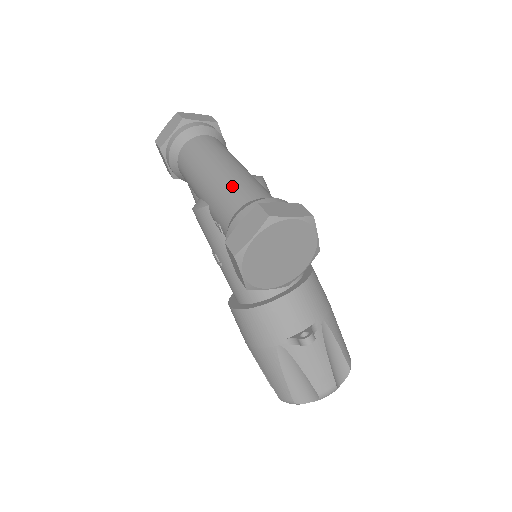
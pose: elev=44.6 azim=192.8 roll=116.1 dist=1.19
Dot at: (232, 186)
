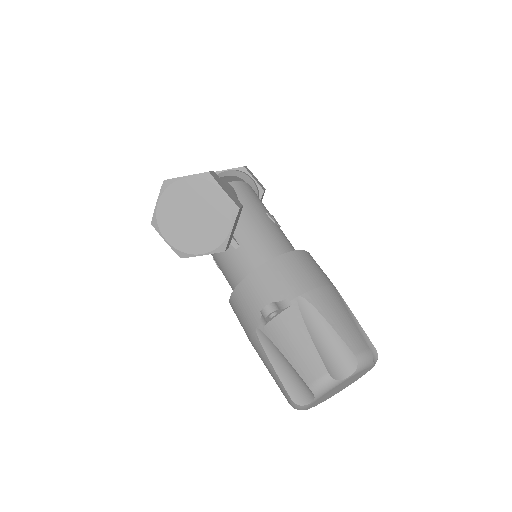
Dot at: occluded
